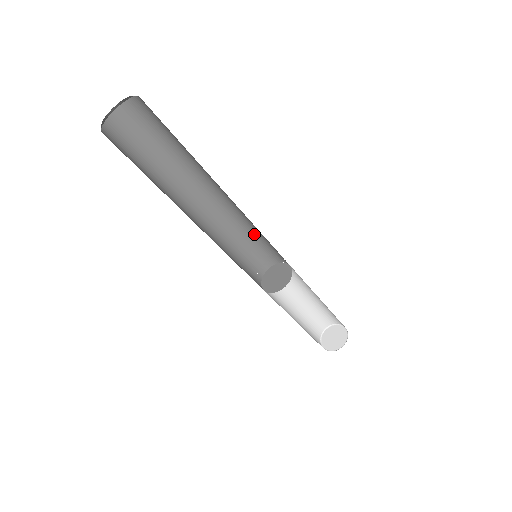
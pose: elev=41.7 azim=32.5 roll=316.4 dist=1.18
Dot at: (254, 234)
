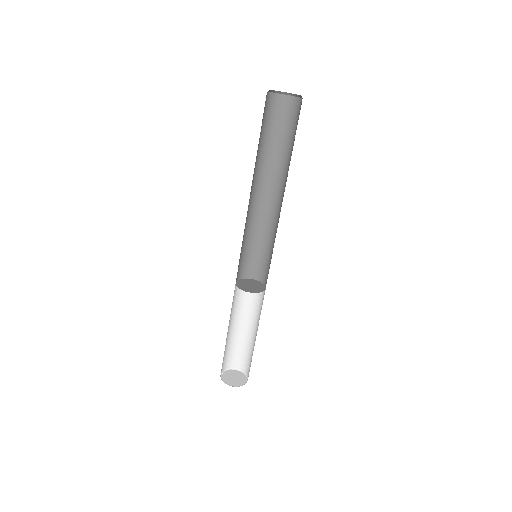
Dot at: (252, 241)
